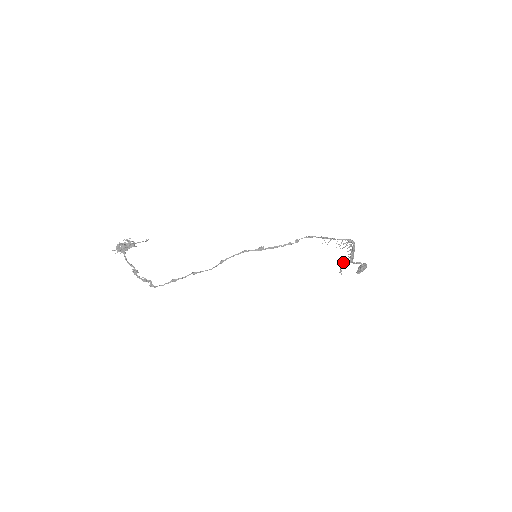
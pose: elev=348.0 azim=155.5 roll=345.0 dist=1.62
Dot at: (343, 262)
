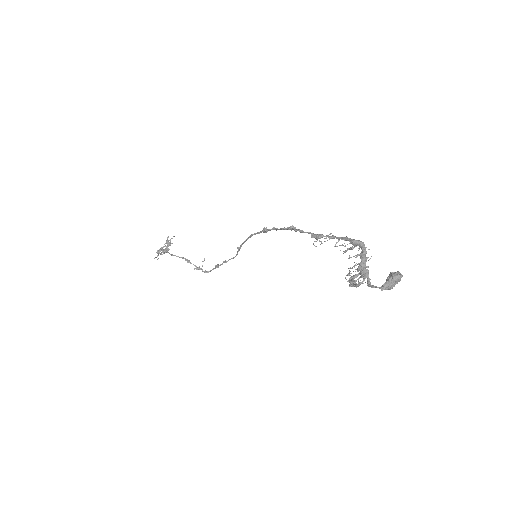
Dot at: (349, 282)
